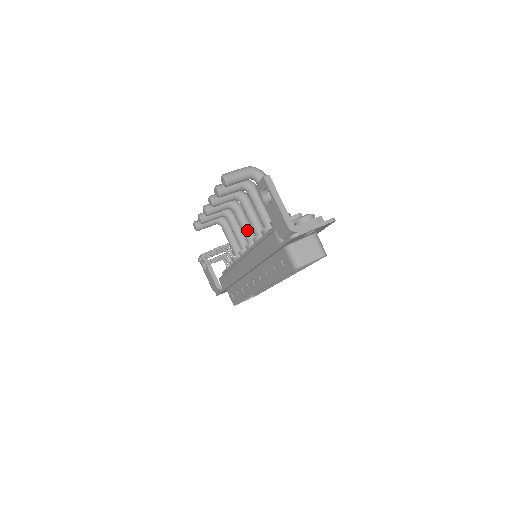
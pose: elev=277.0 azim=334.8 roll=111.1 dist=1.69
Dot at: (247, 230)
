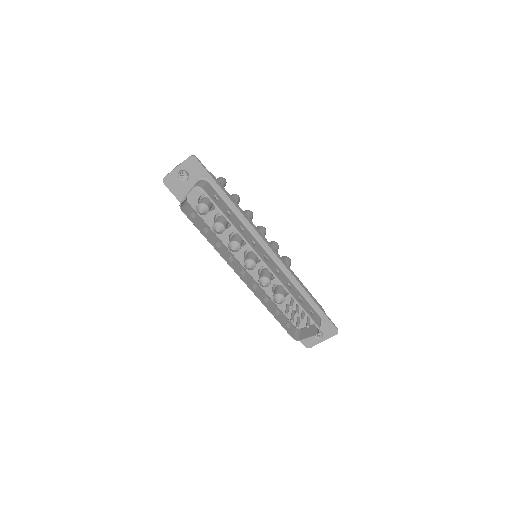
Dot at: occluded
